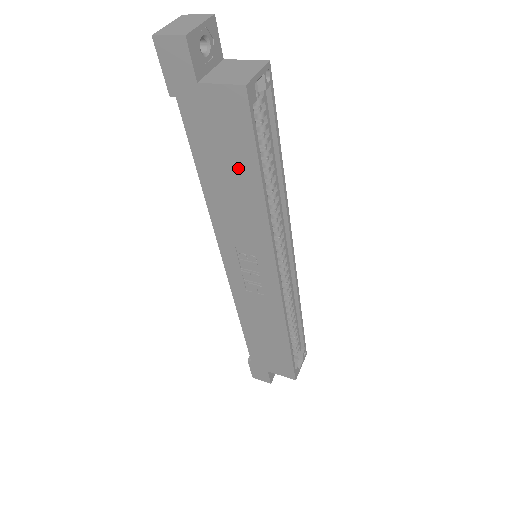
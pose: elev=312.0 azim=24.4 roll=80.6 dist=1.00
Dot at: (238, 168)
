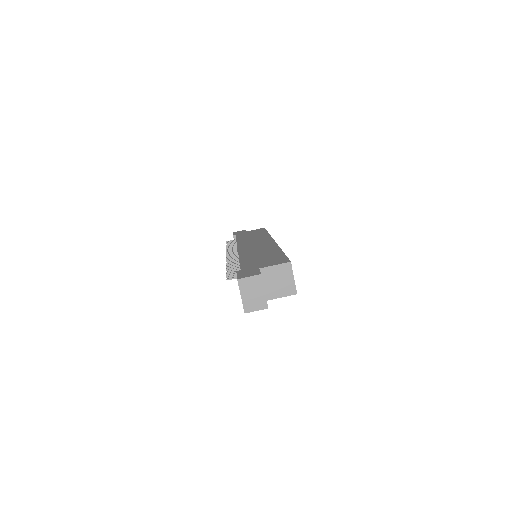
Dot at: occluded
